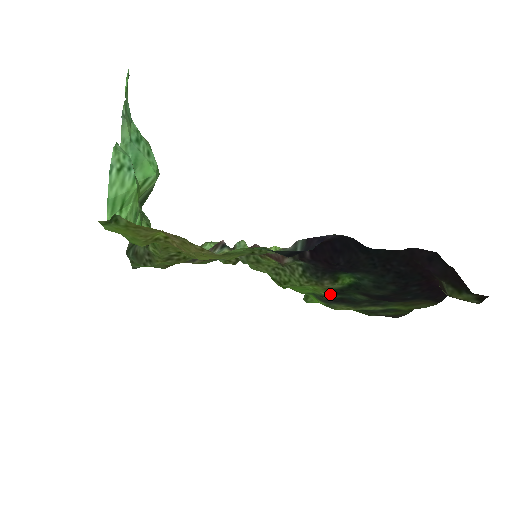
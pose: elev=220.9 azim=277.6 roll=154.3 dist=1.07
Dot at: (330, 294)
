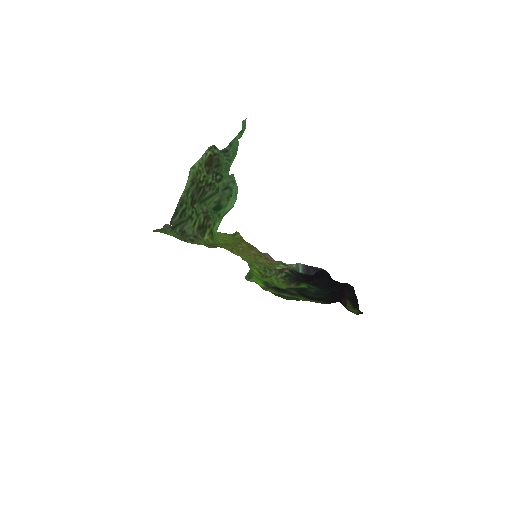
Dot at: occluded
